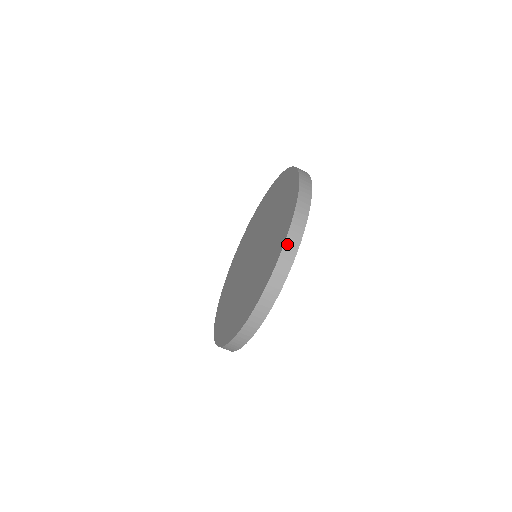
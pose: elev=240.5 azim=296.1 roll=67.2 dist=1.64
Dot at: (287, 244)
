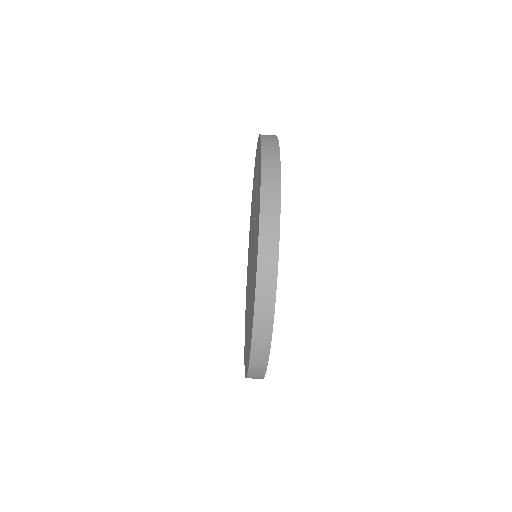
Dot at: (262, 243)
